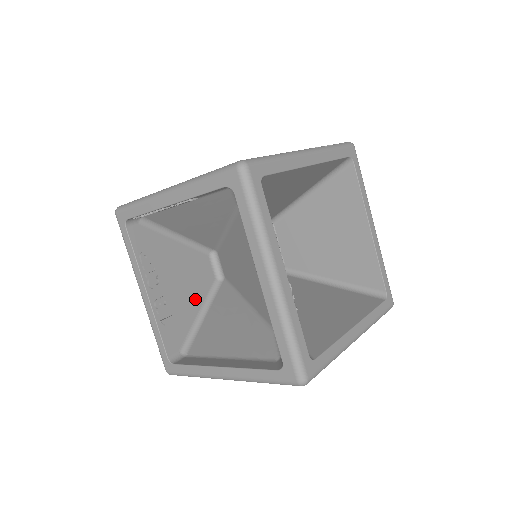
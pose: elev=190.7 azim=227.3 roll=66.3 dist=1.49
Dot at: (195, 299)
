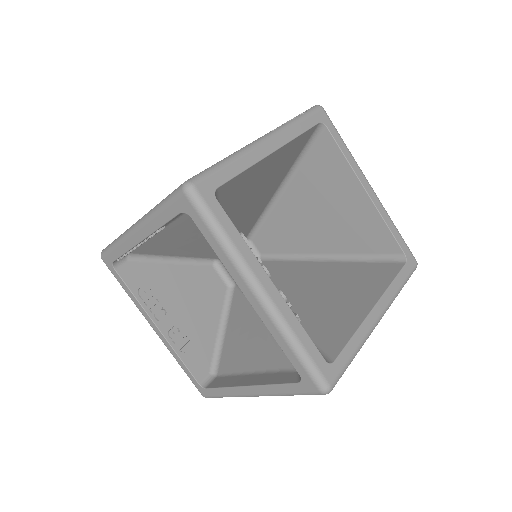
Dot at: (211, 315)
